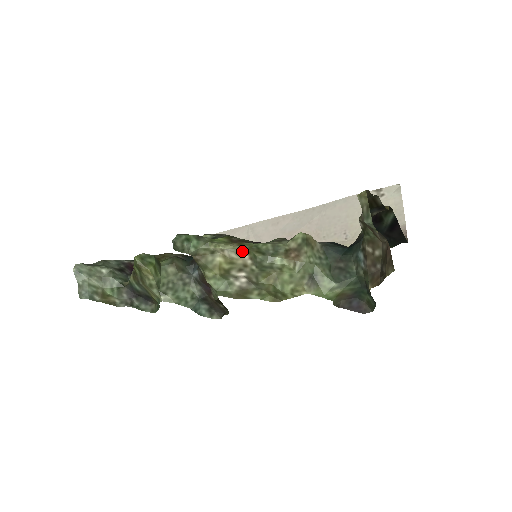
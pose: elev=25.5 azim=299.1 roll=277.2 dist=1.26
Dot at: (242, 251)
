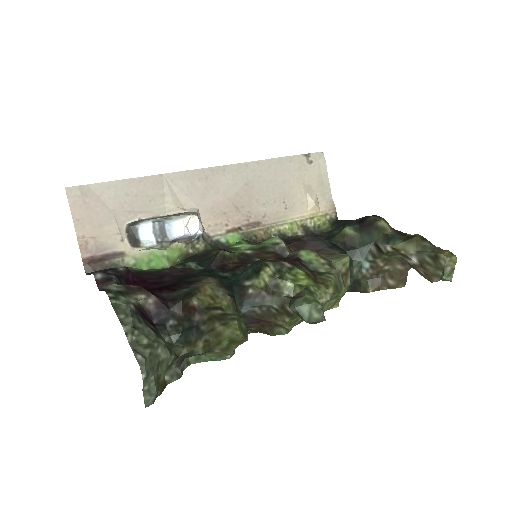
Dot at: (331, 295)
